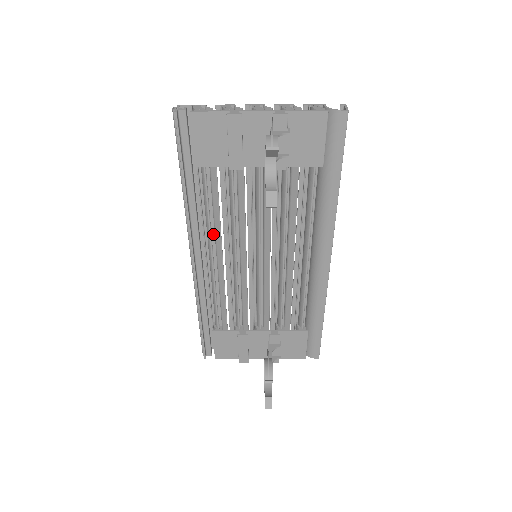
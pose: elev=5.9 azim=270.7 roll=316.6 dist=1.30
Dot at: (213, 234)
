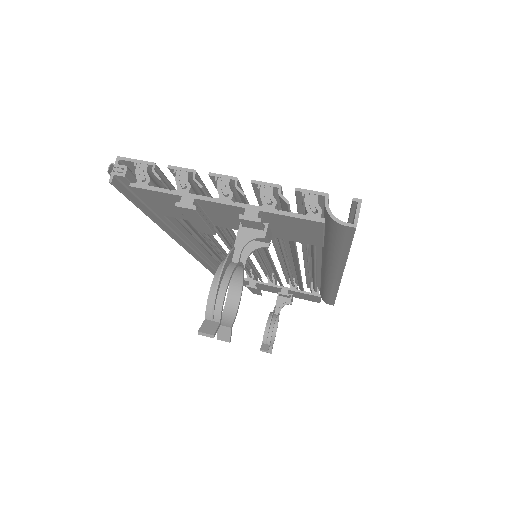
Dot at: occluded
